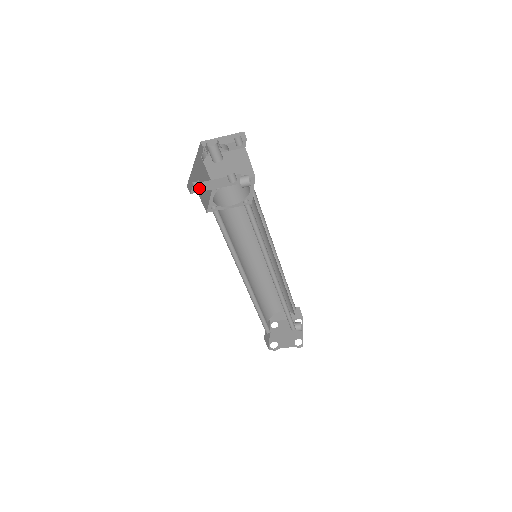
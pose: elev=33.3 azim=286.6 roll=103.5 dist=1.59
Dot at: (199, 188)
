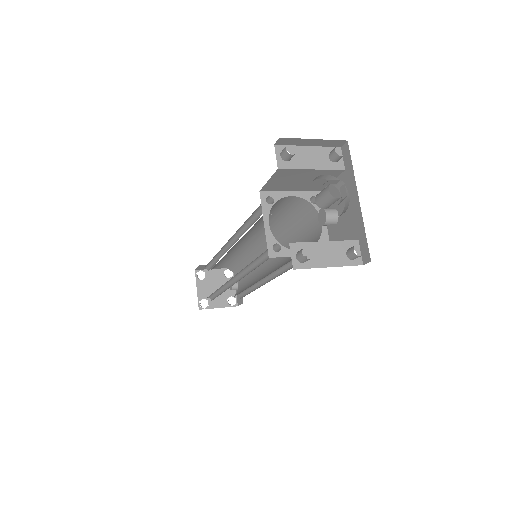
Dot at: (306, 261)
